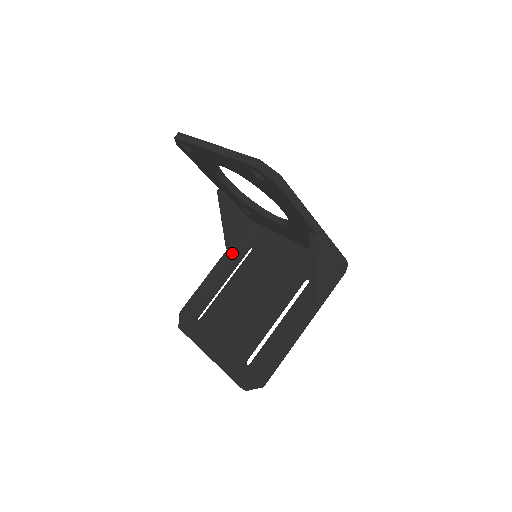
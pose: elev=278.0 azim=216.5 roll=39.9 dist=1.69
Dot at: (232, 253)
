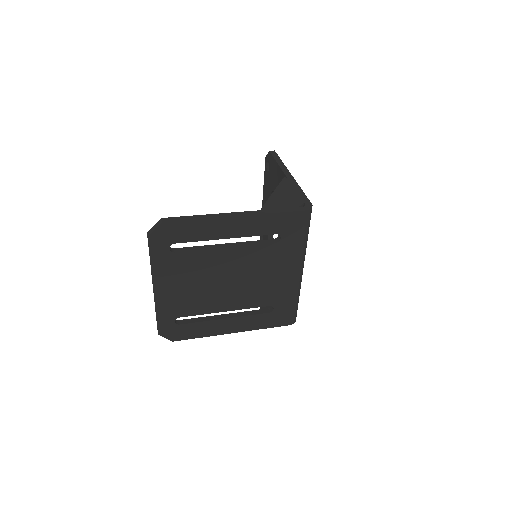
Dot at: occluded
